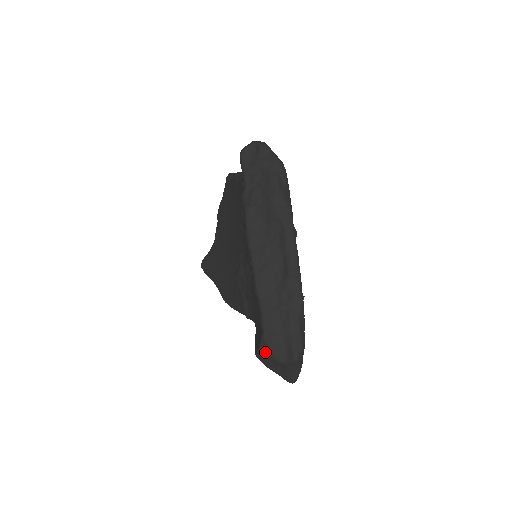
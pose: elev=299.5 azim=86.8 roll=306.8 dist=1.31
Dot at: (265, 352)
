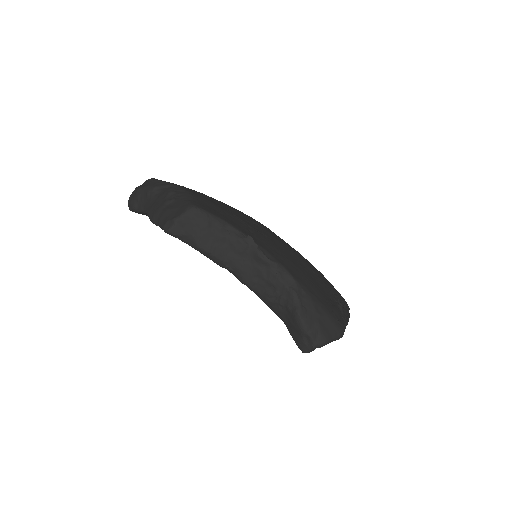
Dot at: occluded
